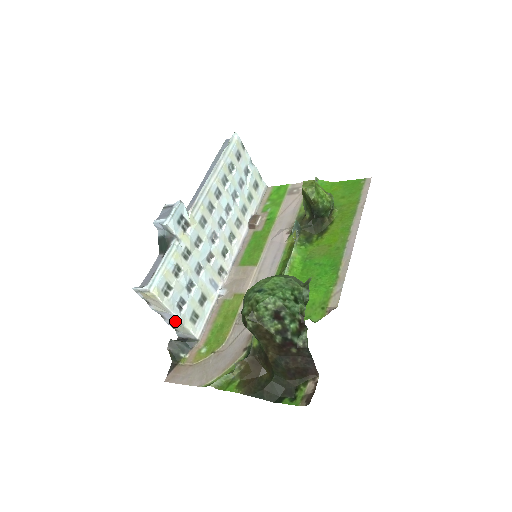
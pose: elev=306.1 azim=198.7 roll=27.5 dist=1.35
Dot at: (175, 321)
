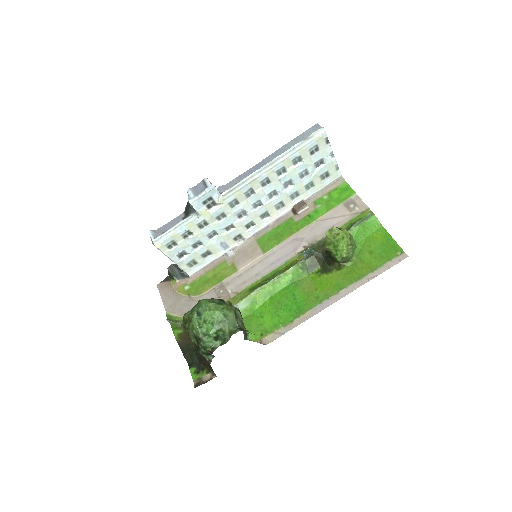
Dot at: occluded
